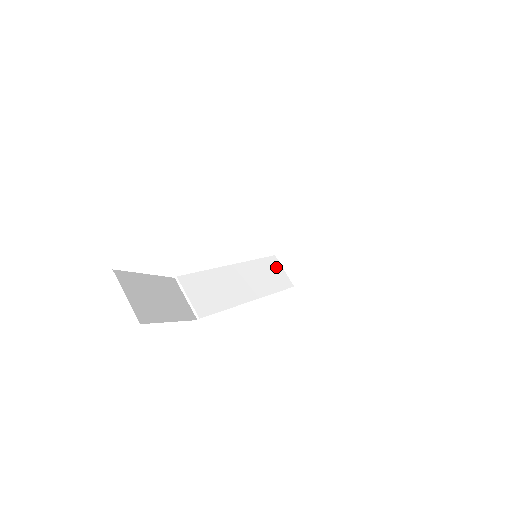
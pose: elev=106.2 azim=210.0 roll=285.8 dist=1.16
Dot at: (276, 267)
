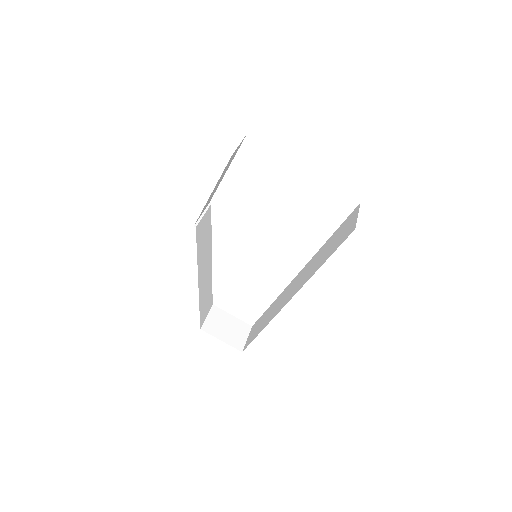
Dot at: (208, 306)
